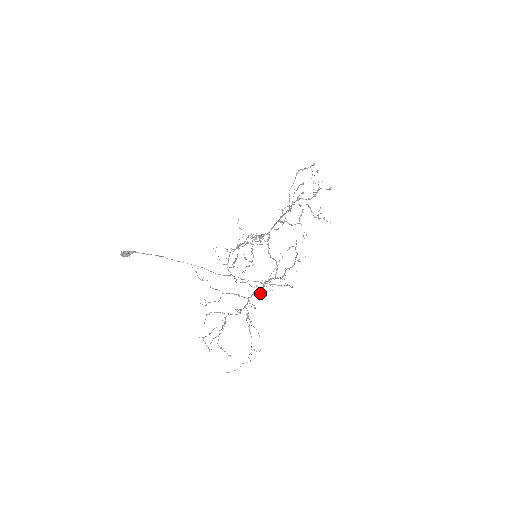
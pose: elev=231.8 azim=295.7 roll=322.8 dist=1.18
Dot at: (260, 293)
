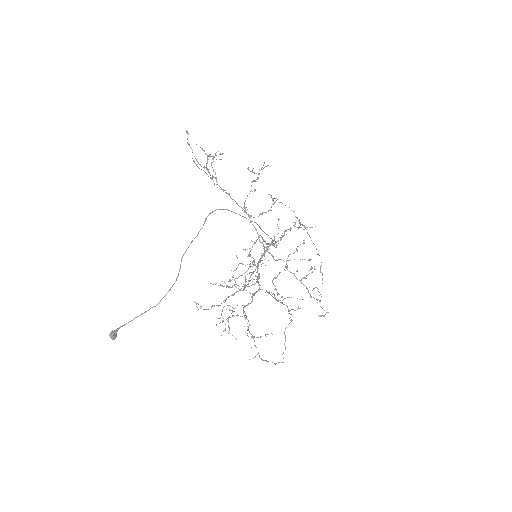
Dot at: occluded
